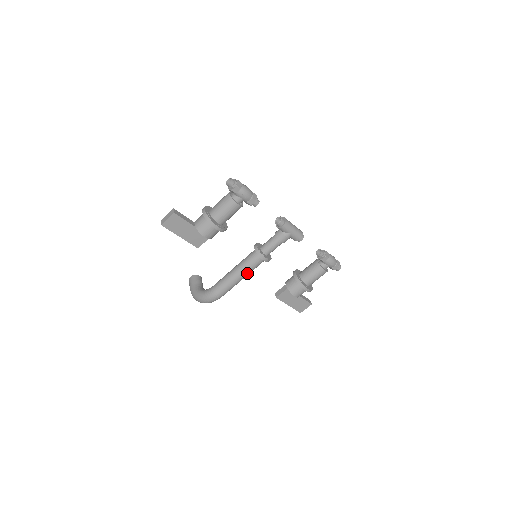
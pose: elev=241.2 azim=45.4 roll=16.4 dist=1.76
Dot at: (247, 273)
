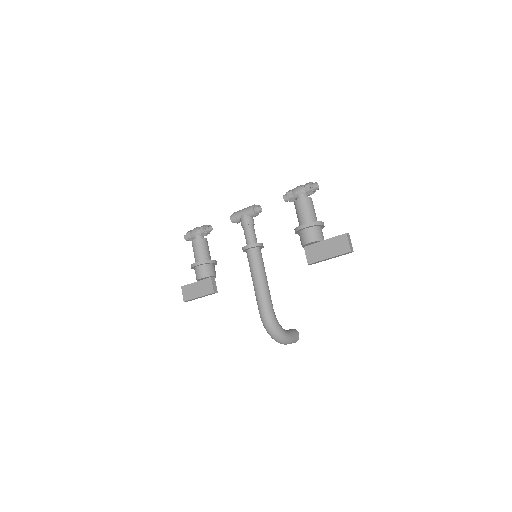
Dot at: (256, 271)
